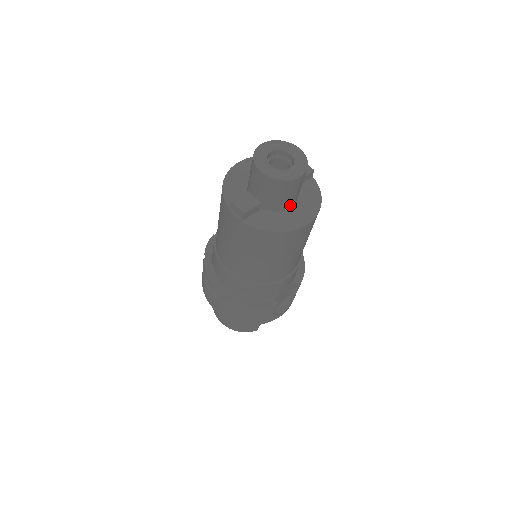
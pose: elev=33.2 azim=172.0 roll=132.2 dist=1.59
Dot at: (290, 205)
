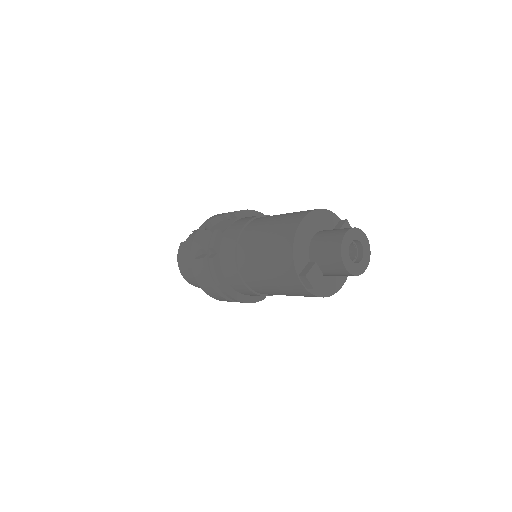
Dot at: occluded
